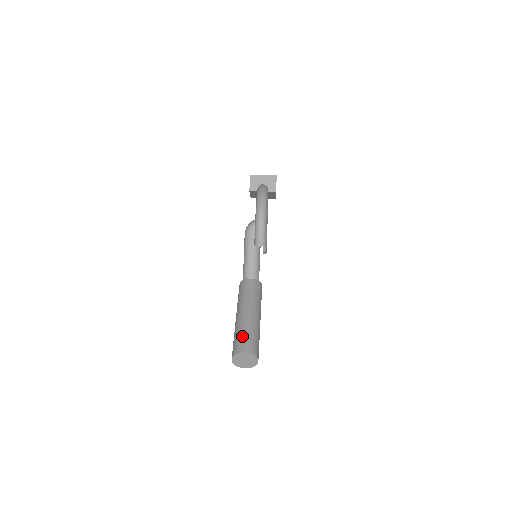
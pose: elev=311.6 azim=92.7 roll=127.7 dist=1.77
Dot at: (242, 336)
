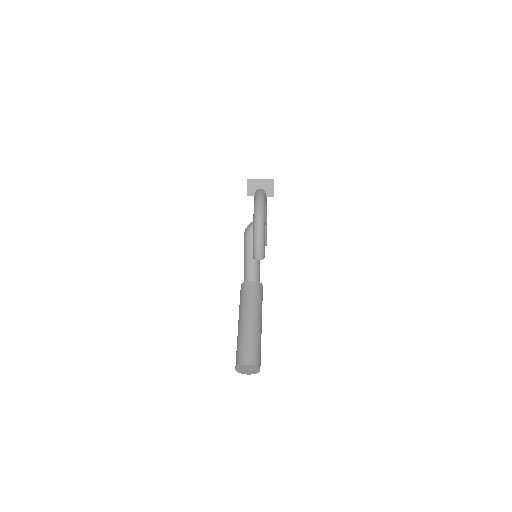
Dot at: (244, 347)
